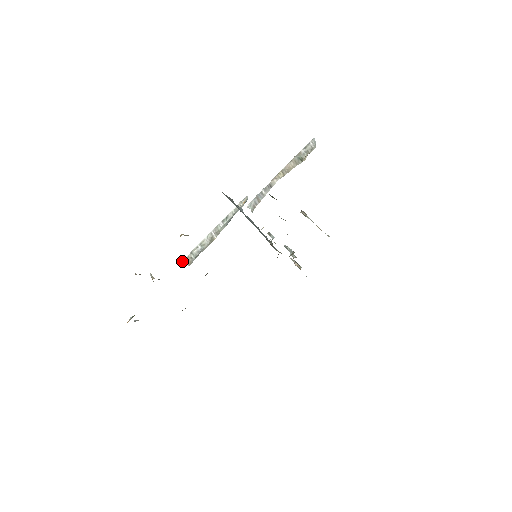
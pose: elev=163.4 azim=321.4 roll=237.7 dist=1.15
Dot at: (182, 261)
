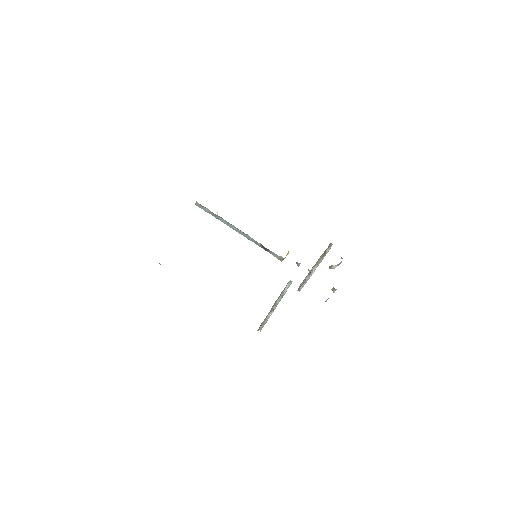
Dot at: occluded
